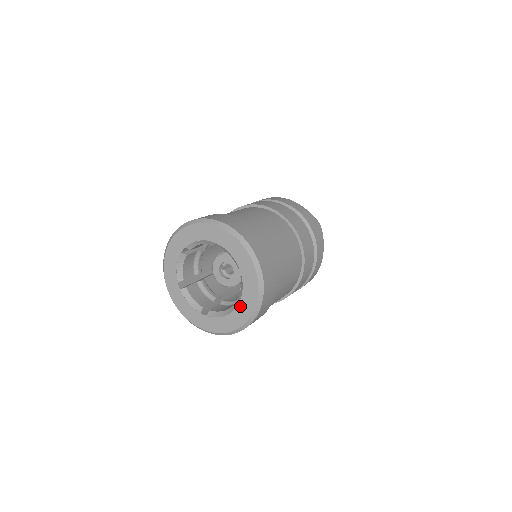
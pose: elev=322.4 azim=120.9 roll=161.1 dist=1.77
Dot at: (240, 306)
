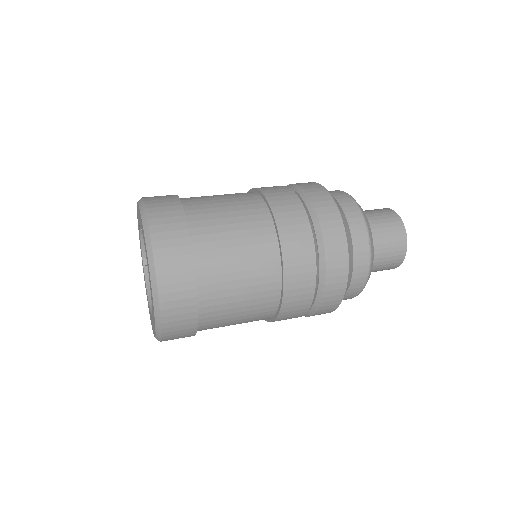
Dot at: occluded
